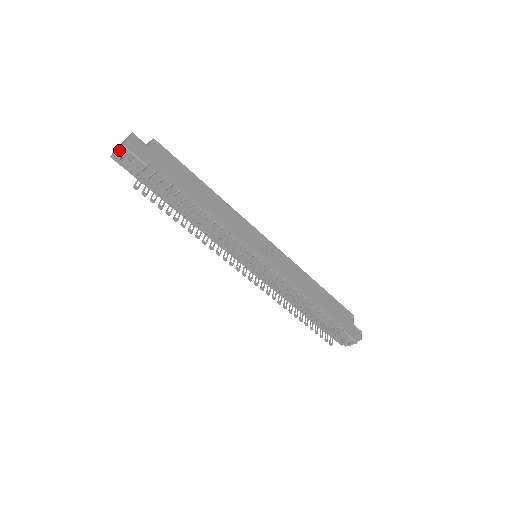
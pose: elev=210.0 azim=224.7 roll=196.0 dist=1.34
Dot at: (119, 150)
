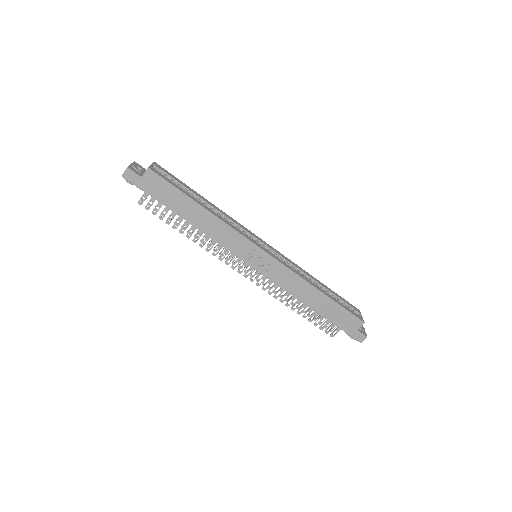
Dot at: occluded
